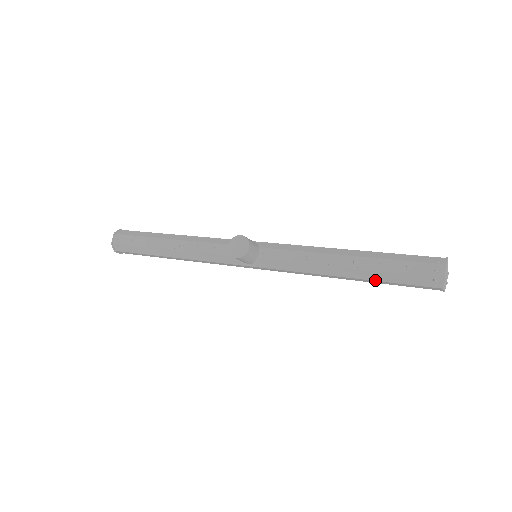
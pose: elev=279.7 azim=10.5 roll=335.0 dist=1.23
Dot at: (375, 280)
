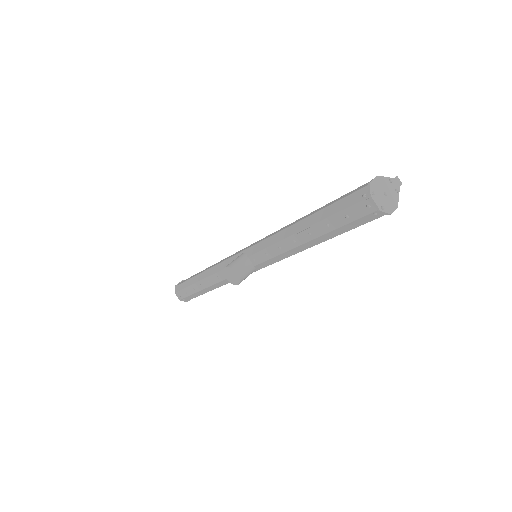
Dot at: occluded
